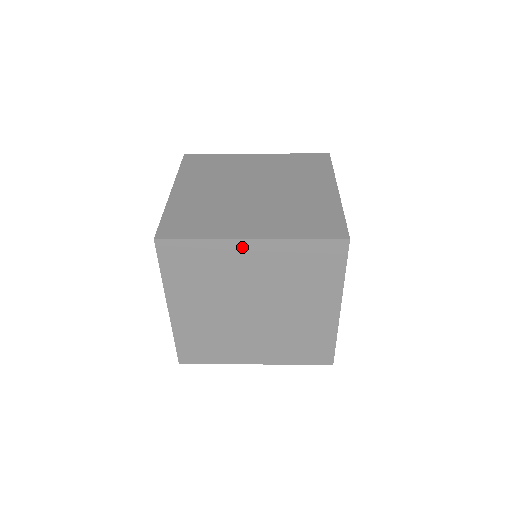
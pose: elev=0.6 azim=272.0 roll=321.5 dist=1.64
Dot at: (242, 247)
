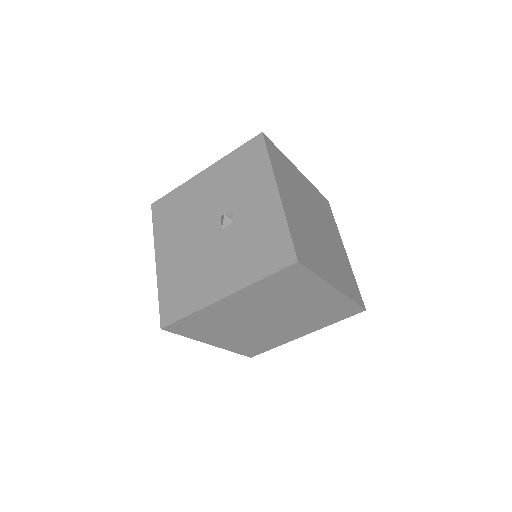
Dot at: (297, 172)
